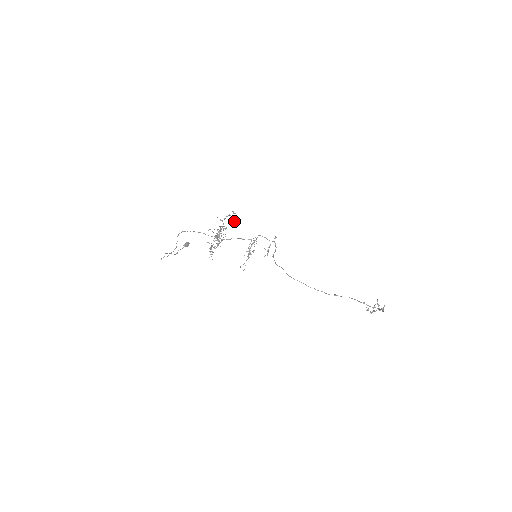
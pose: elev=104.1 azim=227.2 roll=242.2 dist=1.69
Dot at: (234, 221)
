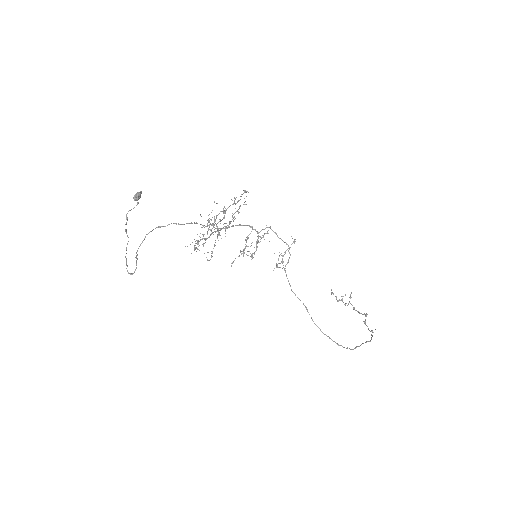
Dot at: (236, 197)
